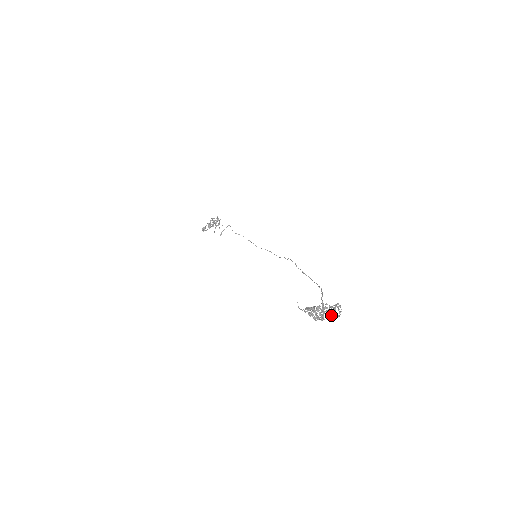
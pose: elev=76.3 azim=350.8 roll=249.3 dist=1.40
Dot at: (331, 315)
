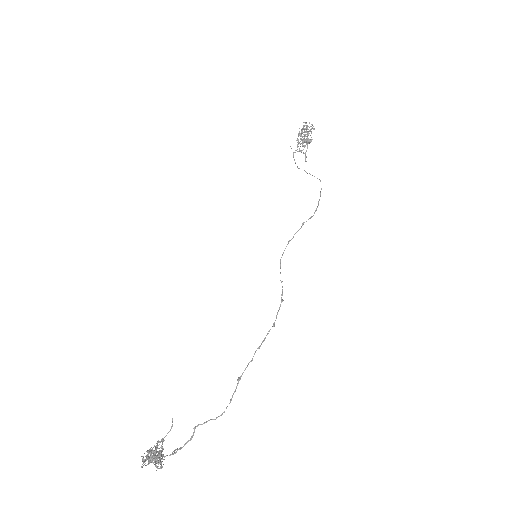
Dot at: (158, 463)
